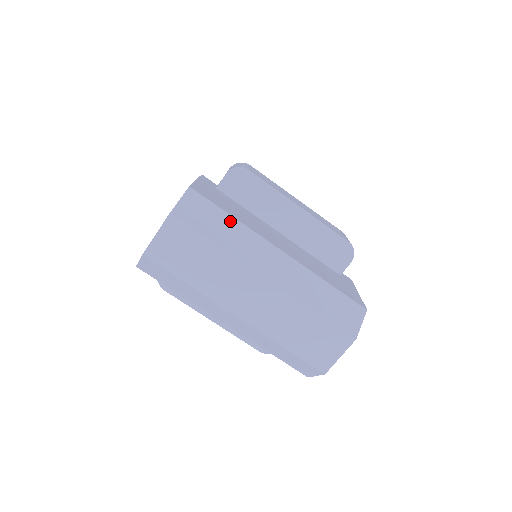
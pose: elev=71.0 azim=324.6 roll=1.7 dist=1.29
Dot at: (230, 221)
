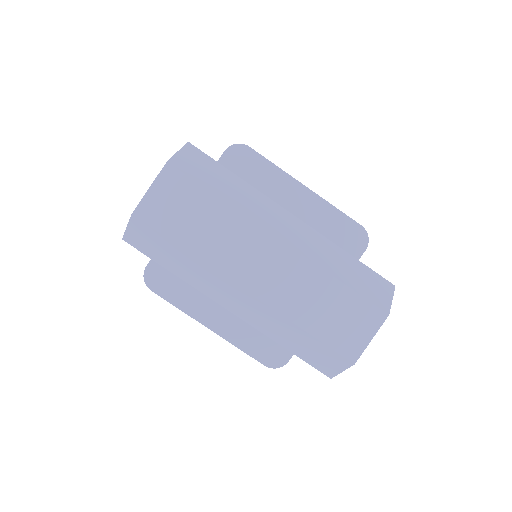
Dot at: (235, 179)
